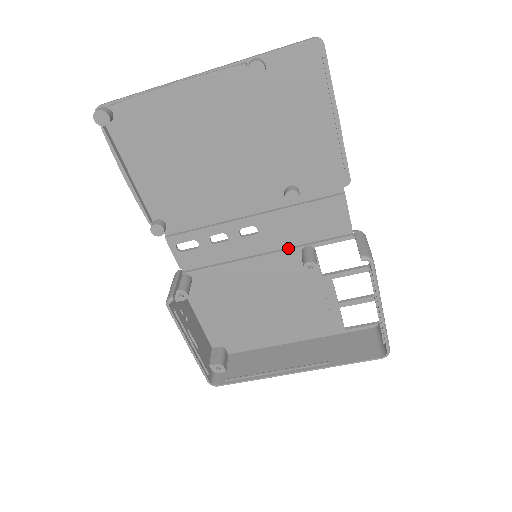
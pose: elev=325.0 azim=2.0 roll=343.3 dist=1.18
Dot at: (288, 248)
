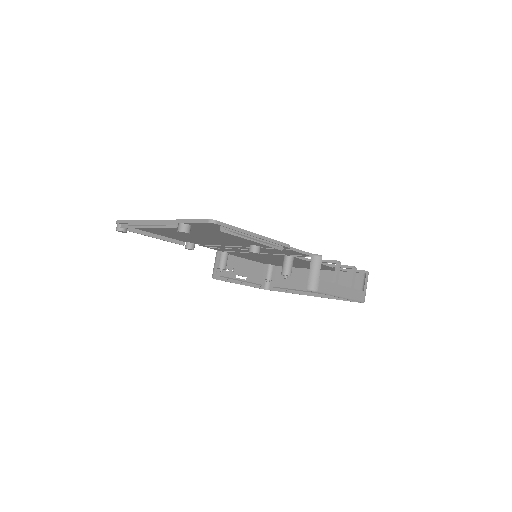
Dot at: occluded
